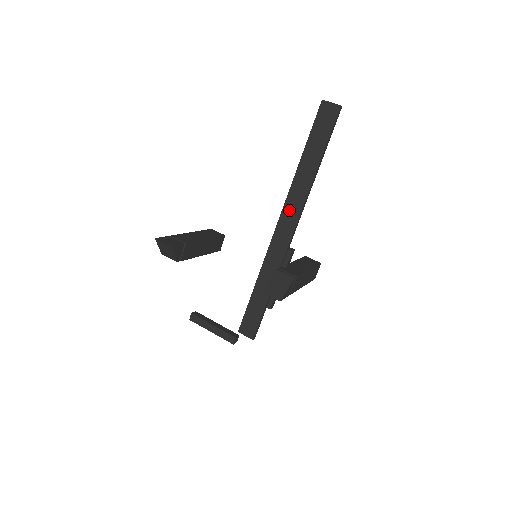
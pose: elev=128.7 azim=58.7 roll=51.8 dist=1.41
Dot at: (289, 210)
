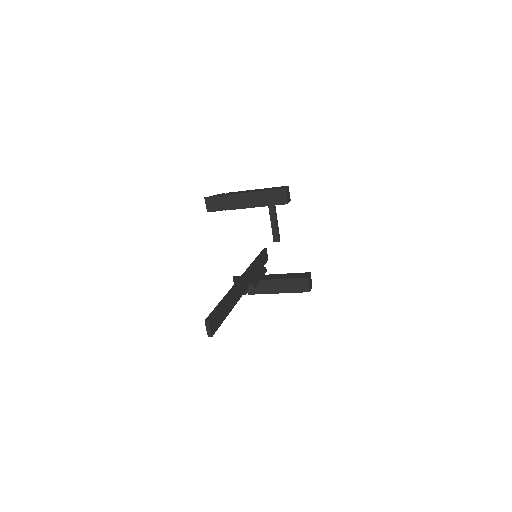
Dot at: occluded
